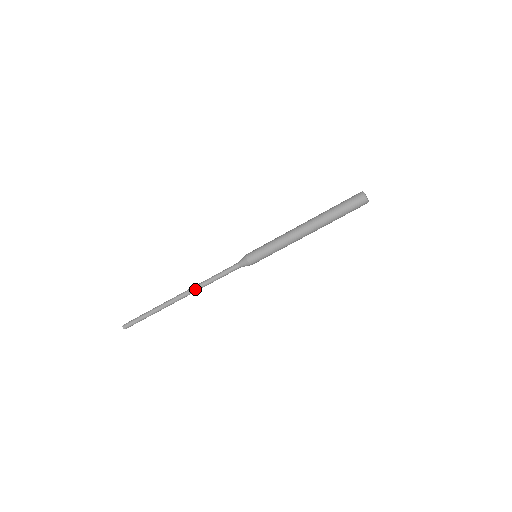
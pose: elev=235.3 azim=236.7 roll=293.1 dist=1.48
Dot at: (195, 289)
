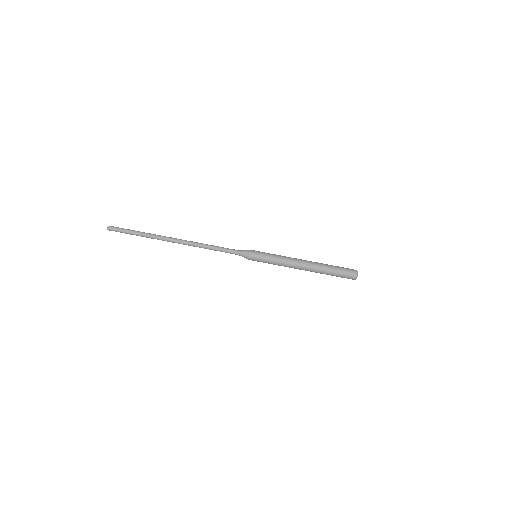
Dot at: (193, 242)
